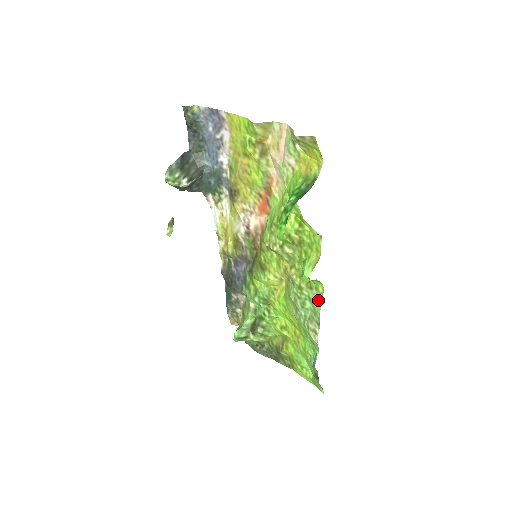
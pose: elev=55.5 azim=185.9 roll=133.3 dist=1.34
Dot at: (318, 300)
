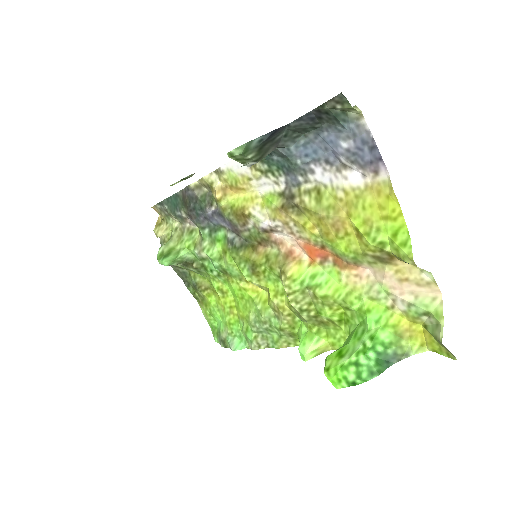
Dot at: (288, 344)
